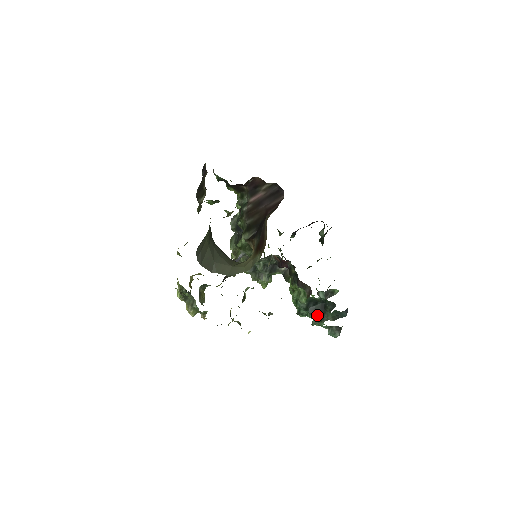
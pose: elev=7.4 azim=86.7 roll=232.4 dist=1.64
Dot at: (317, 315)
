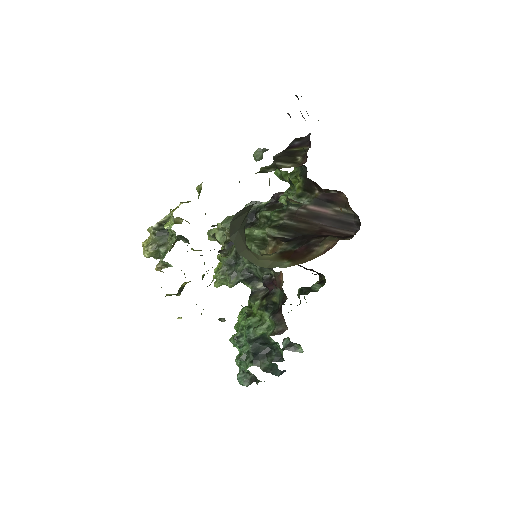
Dot at: (254, 354)
